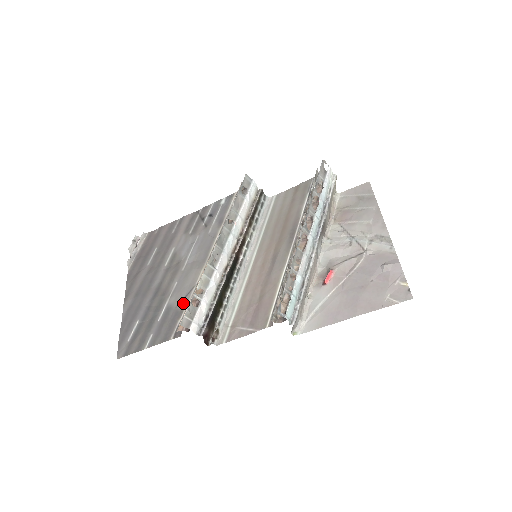
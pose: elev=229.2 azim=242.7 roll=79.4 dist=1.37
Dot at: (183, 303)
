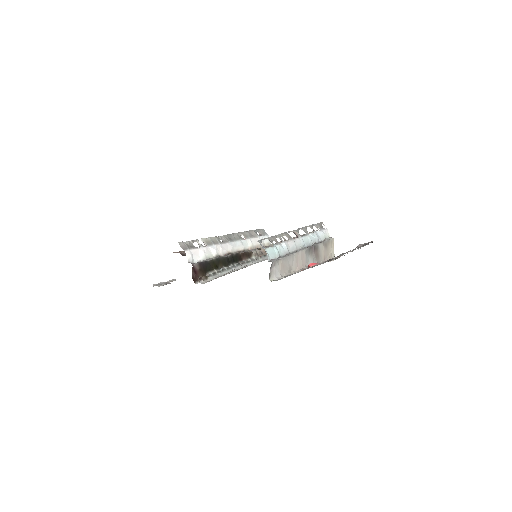
Dot at: occluded
